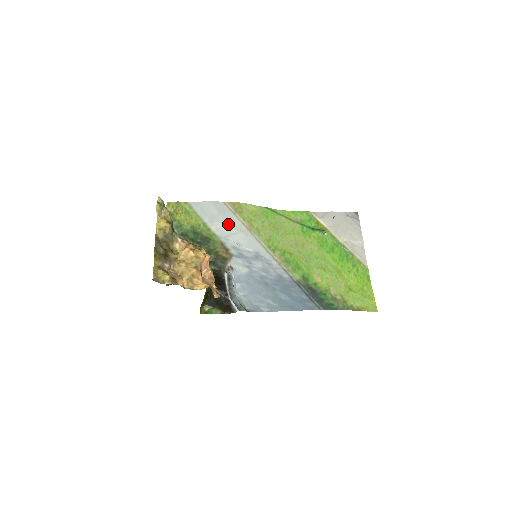
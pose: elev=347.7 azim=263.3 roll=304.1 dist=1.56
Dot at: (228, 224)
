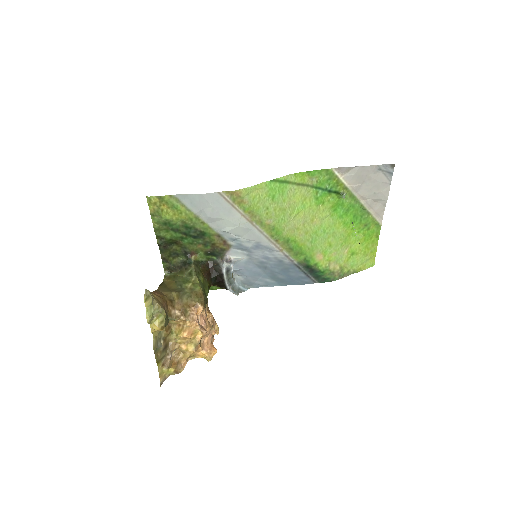
Dot at: (225, 218)
